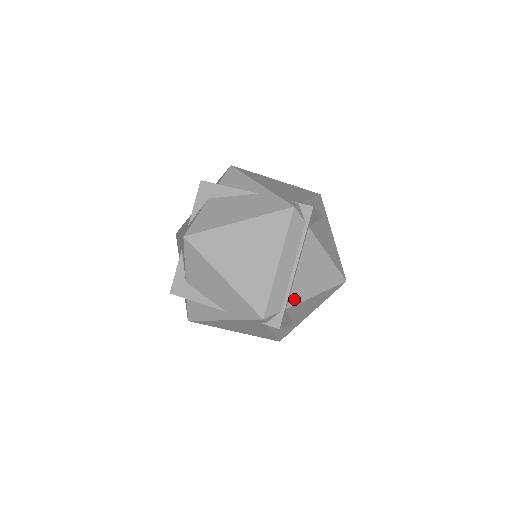
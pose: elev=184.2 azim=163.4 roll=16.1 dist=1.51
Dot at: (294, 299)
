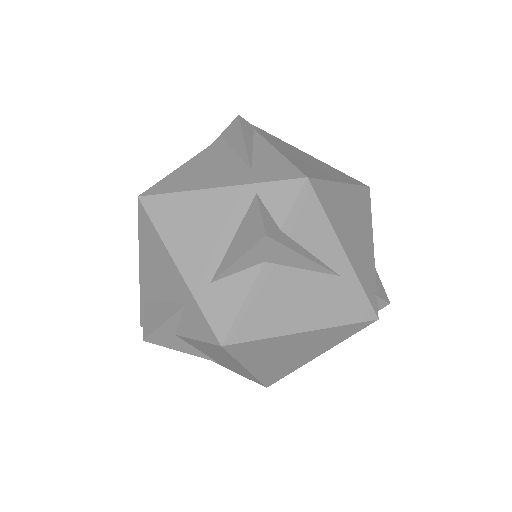
Dot at: occluded
